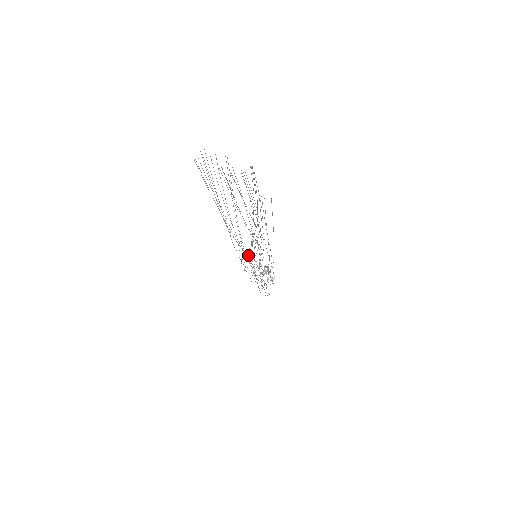
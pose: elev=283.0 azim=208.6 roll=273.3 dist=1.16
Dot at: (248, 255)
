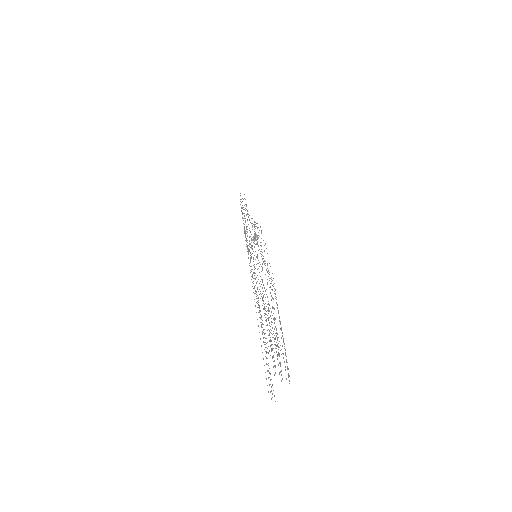
Dot at: (252, 253)
